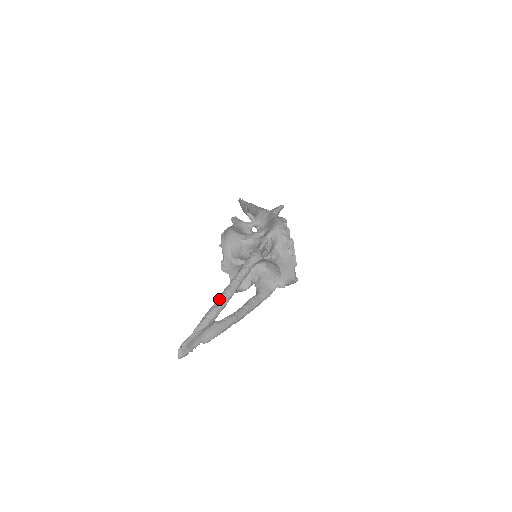
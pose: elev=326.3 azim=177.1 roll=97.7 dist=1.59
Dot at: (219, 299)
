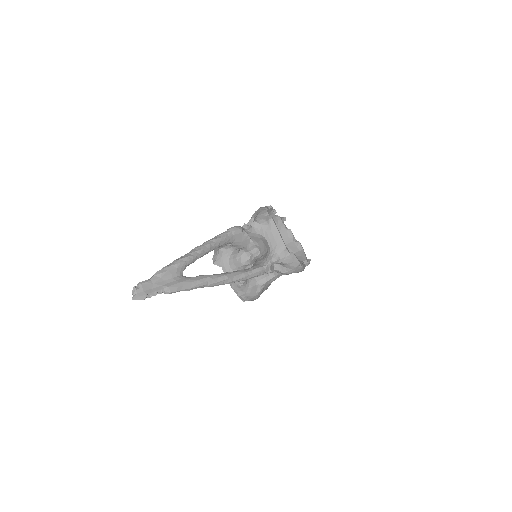
Dot at: (186, 254)
